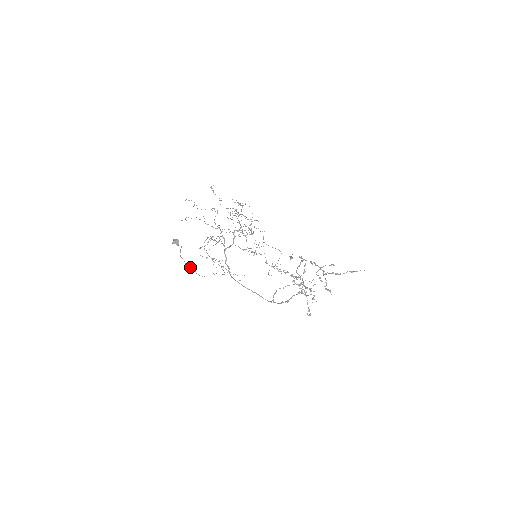
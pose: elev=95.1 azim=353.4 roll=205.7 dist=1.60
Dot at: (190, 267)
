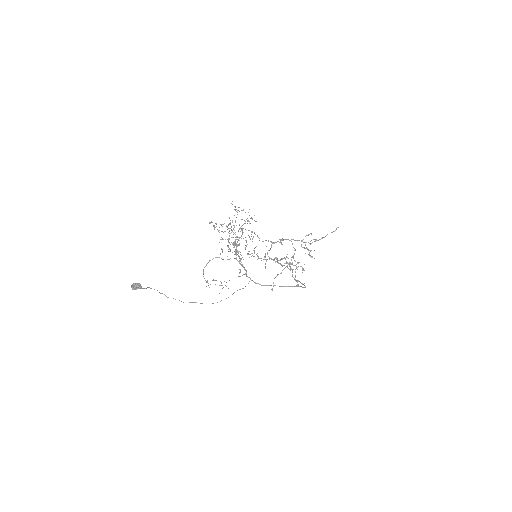
Dot at: (189, 302)
